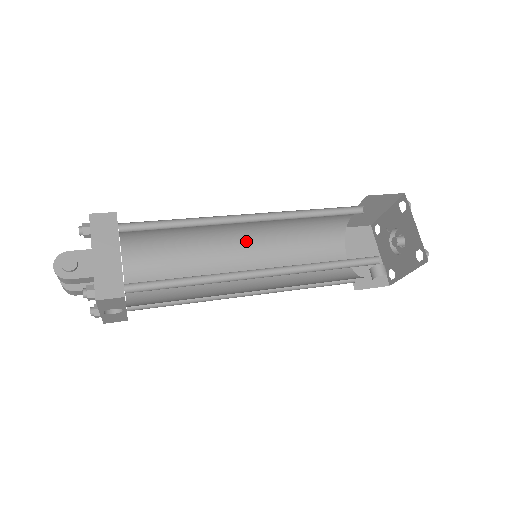
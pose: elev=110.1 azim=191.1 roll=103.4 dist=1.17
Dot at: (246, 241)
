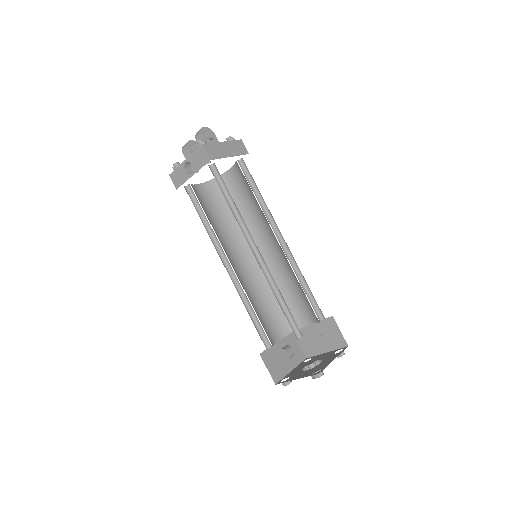
Dot at: occluded
